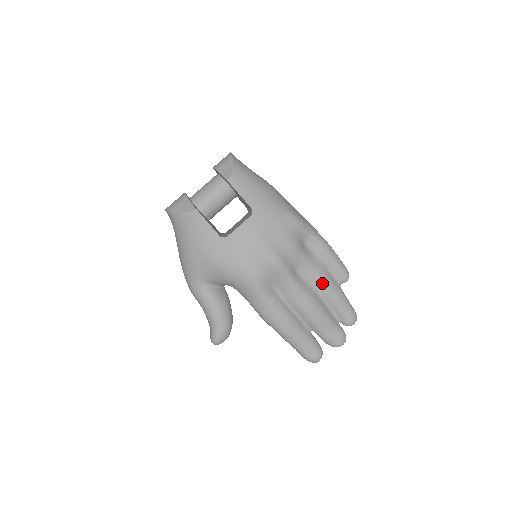
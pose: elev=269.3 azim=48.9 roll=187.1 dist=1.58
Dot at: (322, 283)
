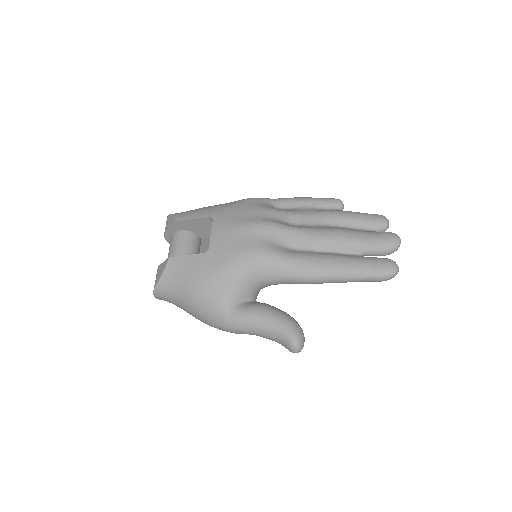
Dot at: (323, 216)
